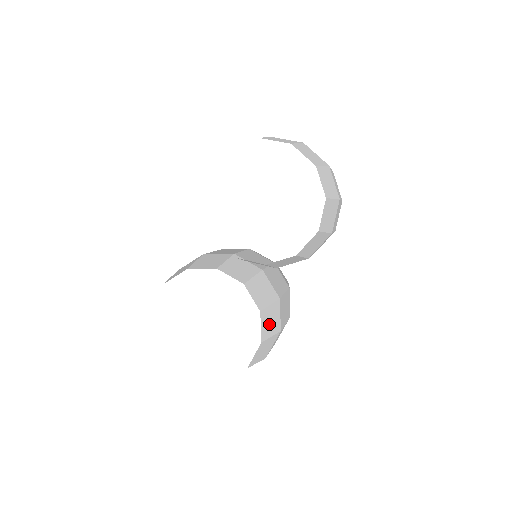
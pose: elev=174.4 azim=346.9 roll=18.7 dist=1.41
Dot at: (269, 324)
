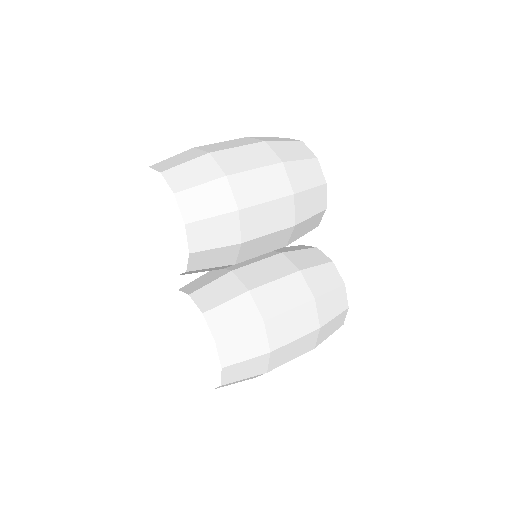
Dot at: (230, 320)
